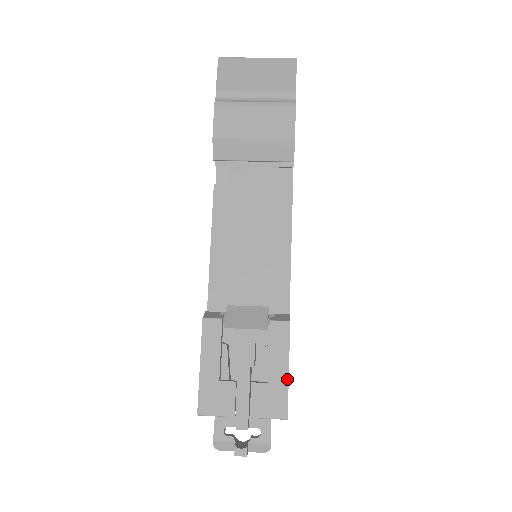
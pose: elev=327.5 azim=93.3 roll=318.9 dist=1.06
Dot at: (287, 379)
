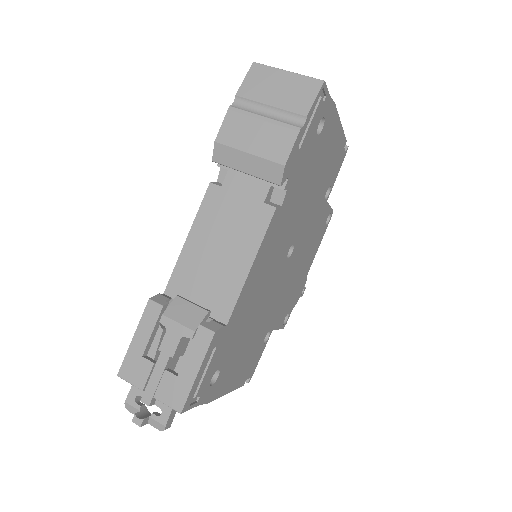
Dot at: (193, 380)
